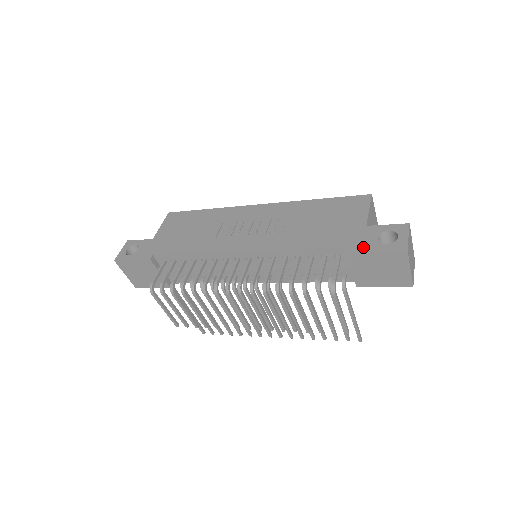
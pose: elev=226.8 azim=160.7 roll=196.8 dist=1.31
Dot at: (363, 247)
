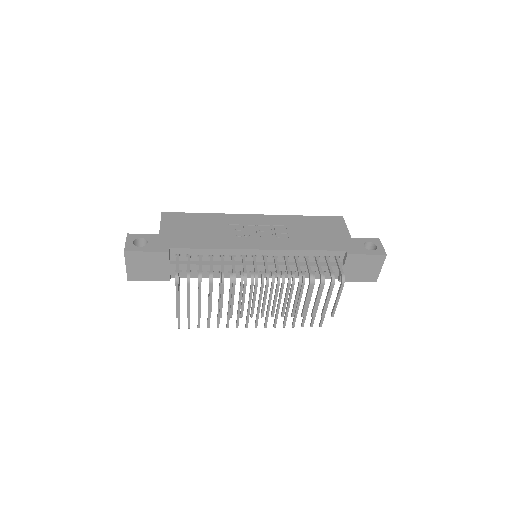
Dot at: (357, 251)
